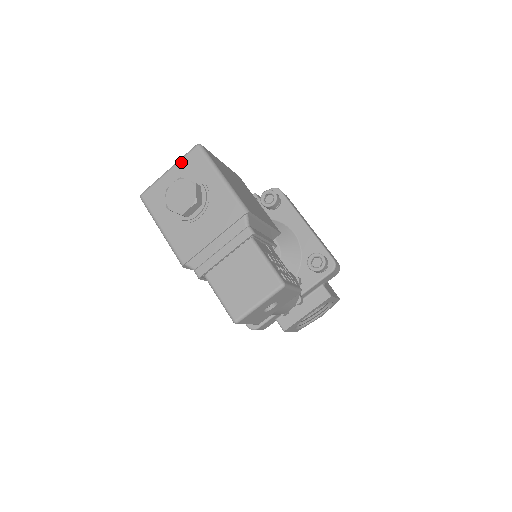
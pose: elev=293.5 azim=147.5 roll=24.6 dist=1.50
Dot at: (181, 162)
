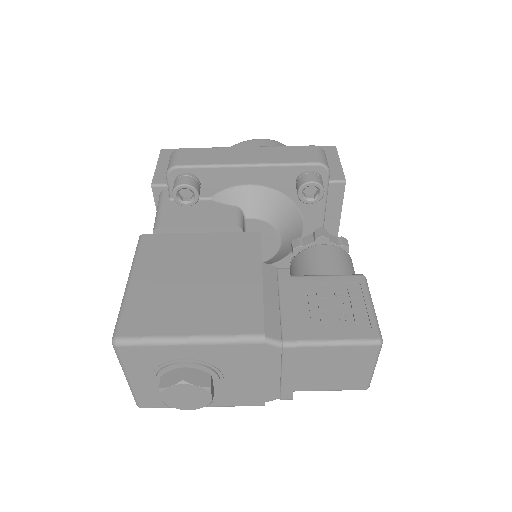
Dot at: (127, 367)
